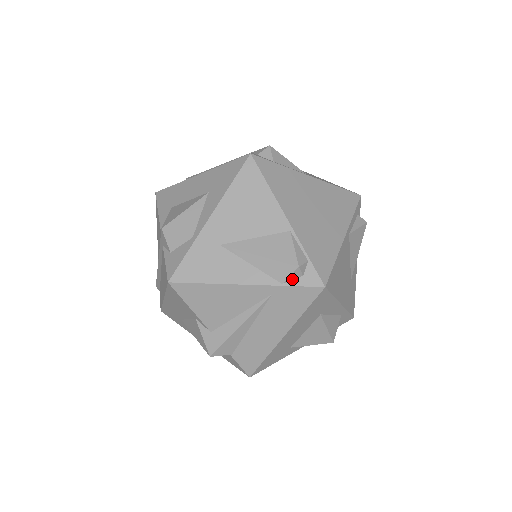
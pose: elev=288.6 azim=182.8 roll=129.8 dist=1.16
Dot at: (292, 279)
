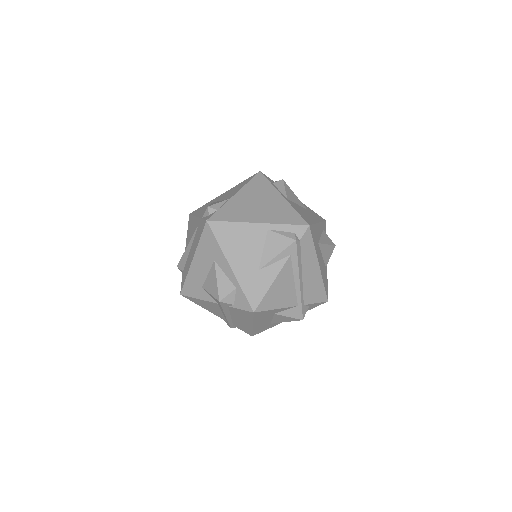
Dot at: (206, 216)
